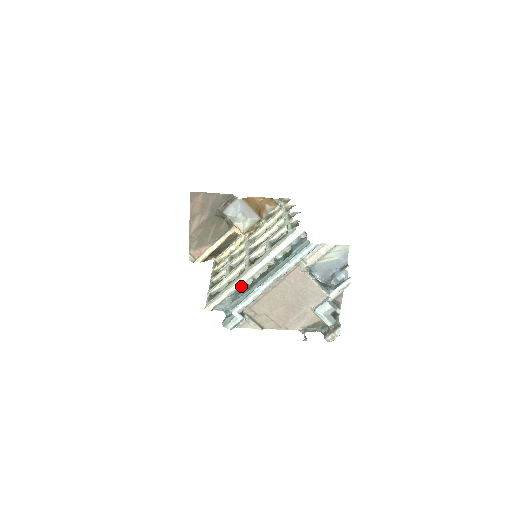
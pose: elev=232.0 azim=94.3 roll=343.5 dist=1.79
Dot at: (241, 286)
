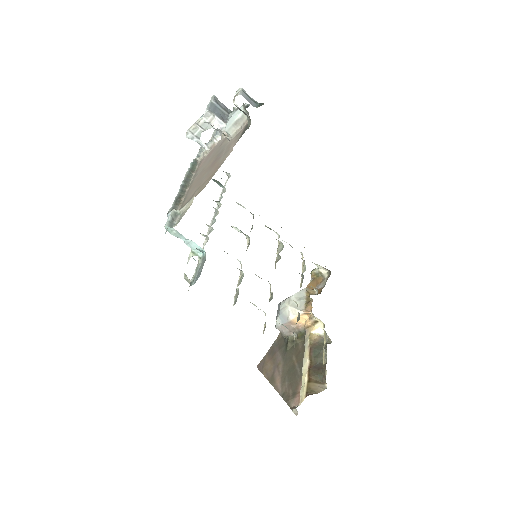
Dot at: occluded
